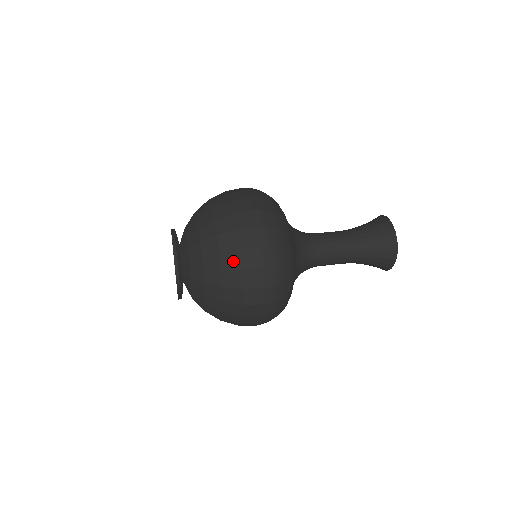
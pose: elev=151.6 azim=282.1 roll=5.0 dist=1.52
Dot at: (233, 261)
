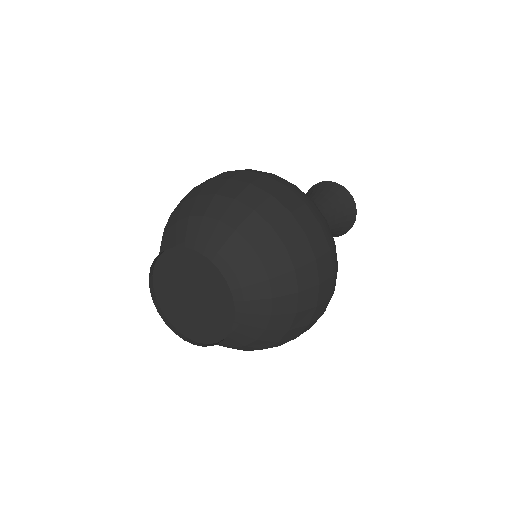
Dot at: (256, 195)
